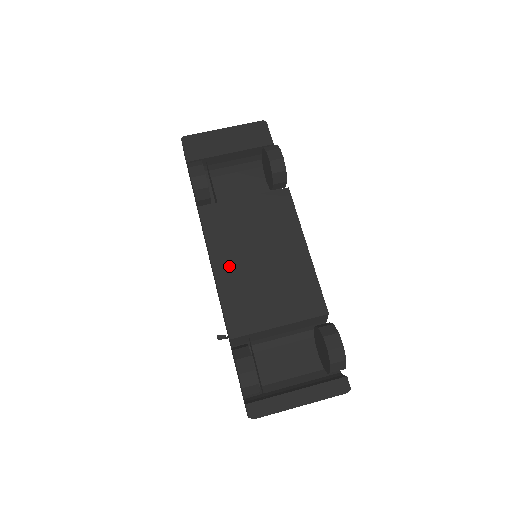
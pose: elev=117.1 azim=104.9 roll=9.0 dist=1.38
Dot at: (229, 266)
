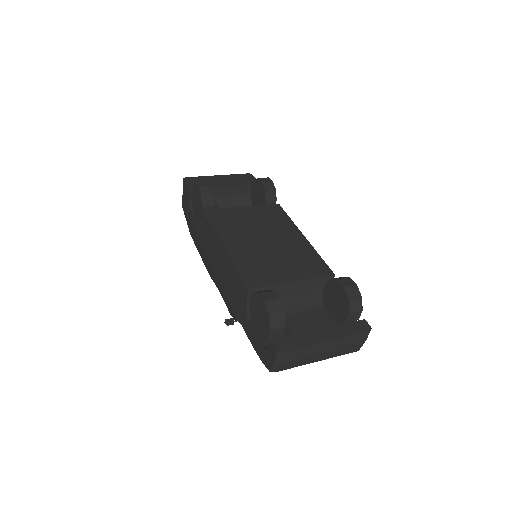
Dot at: (238, 244)
